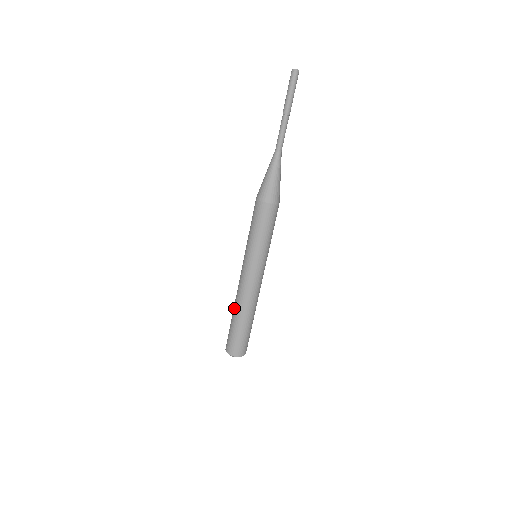
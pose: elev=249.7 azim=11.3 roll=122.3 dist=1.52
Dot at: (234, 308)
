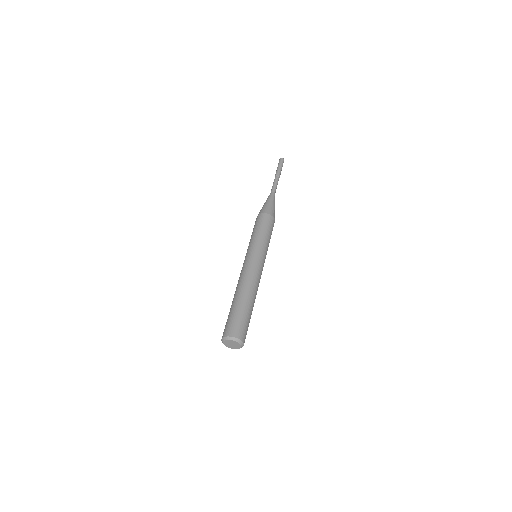
Dot at: (242, 292)
